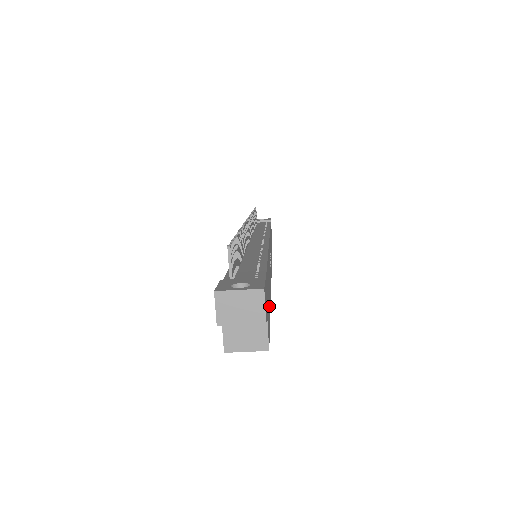
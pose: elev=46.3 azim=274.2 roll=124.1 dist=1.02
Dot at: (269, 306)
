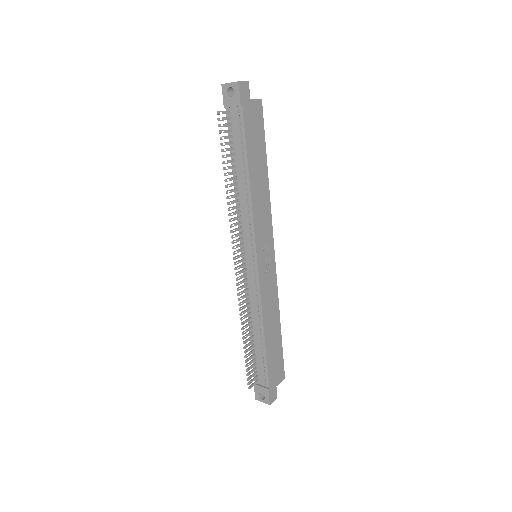
Dot at: (278, 346)
